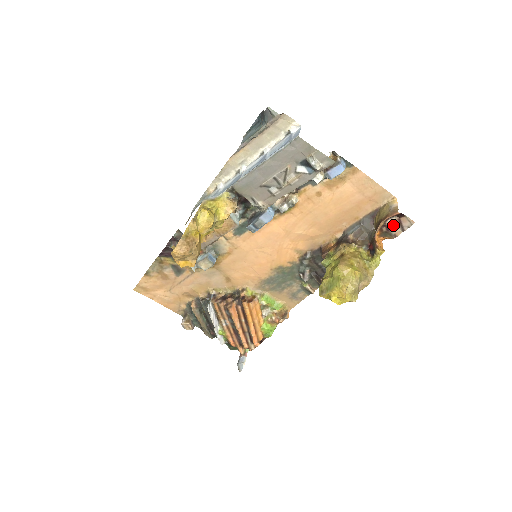
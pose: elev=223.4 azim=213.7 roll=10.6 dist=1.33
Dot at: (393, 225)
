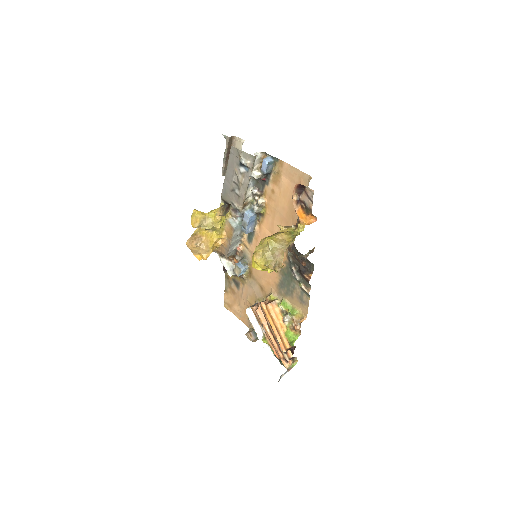
Dot at: (305, 199)
